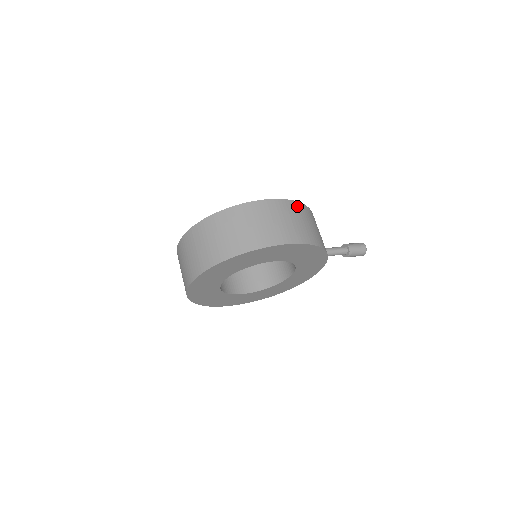
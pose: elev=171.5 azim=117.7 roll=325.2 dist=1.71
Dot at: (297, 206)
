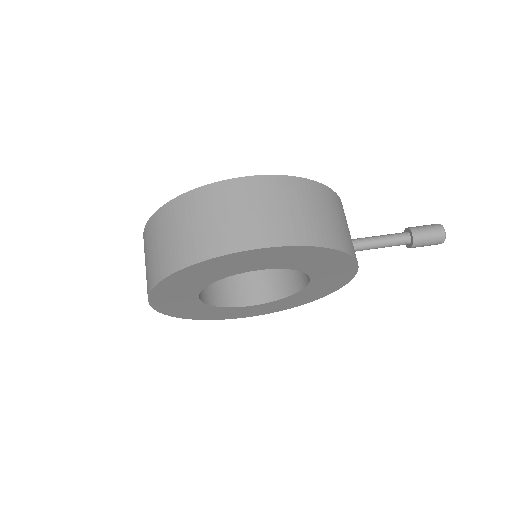
Dot at: (287, 183)
